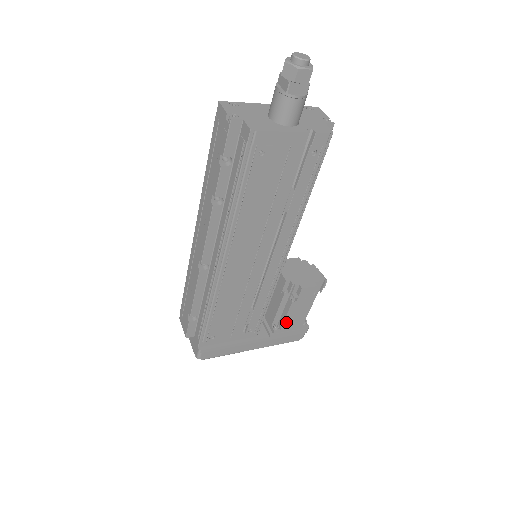
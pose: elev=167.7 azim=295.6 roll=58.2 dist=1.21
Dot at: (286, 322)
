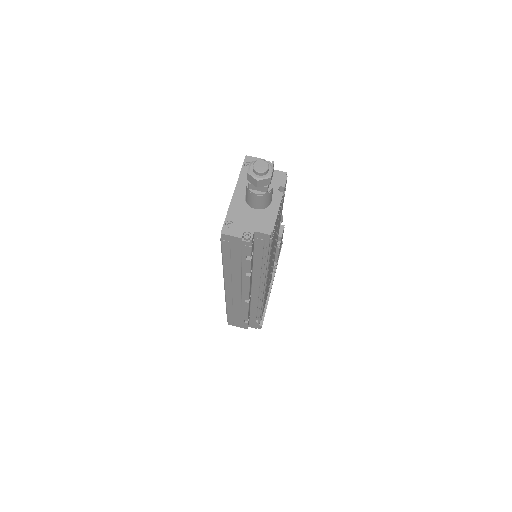
Dot at: occluded
